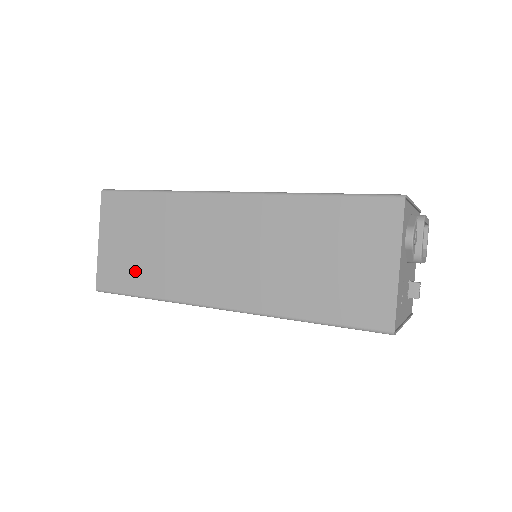
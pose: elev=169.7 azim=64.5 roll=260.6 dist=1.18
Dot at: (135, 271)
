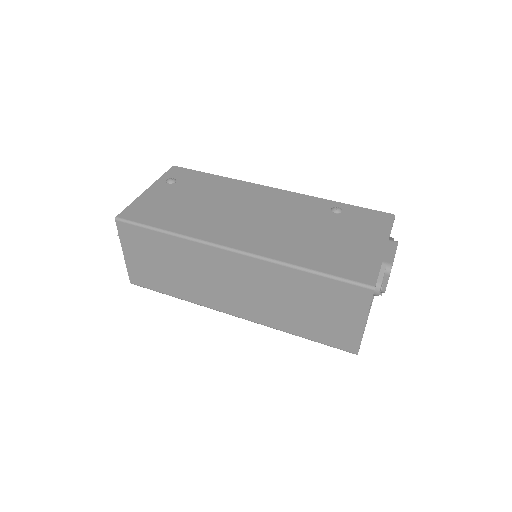
Dot at: (161, 280)
